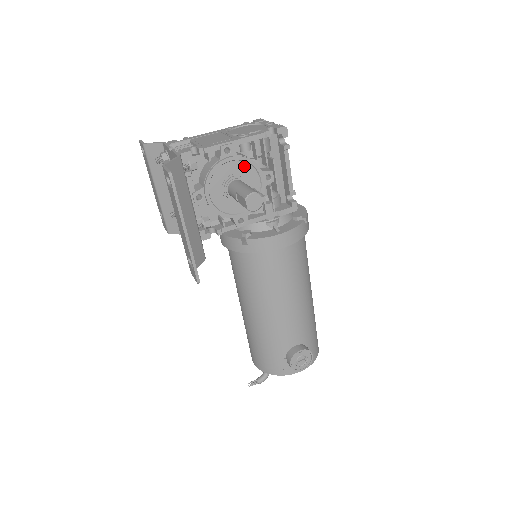
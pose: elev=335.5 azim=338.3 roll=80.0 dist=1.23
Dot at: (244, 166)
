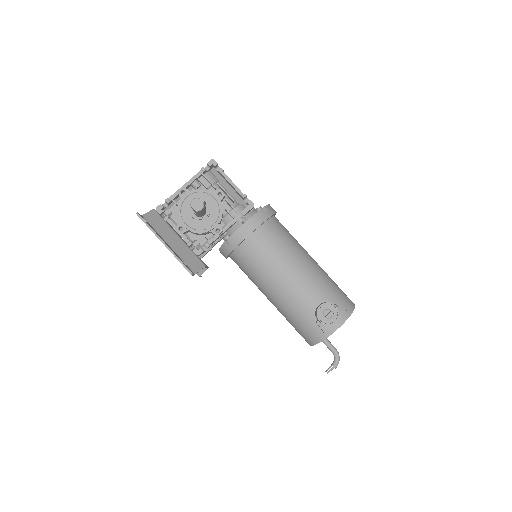
Dot at: (198, 195)
